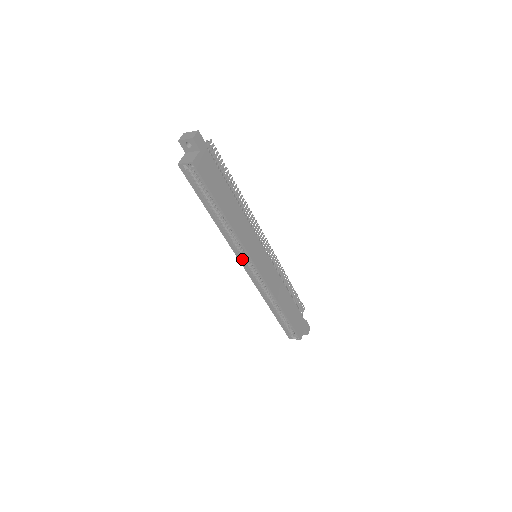
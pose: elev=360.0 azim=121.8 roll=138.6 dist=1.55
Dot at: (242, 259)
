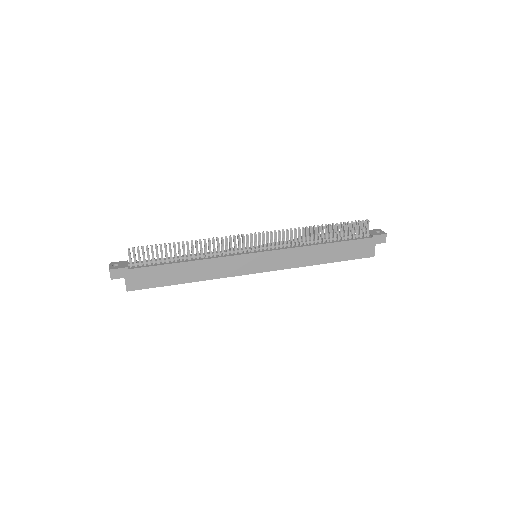
Dot at: occluded
